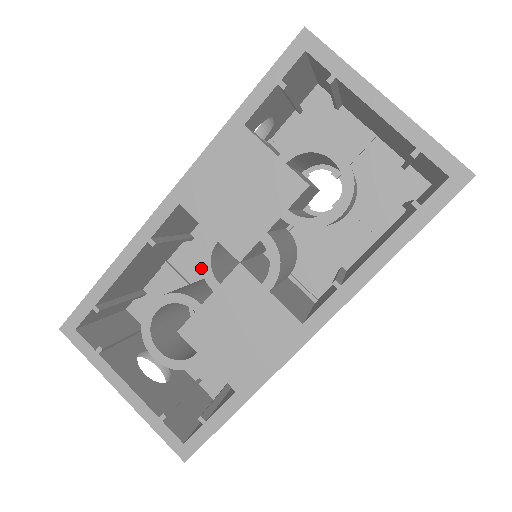
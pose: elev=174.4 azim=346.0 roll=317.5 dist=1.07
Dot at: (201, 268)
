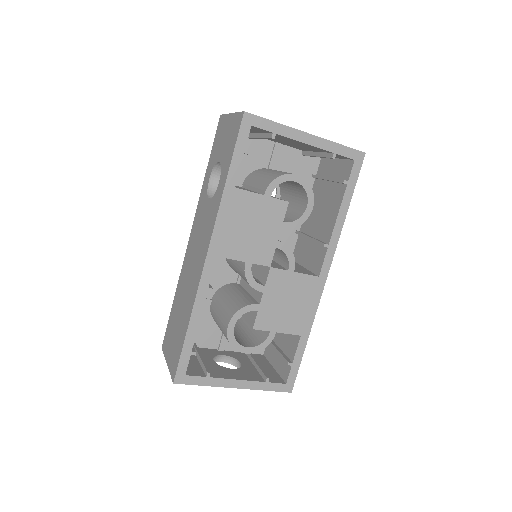
Dot at: occluded
